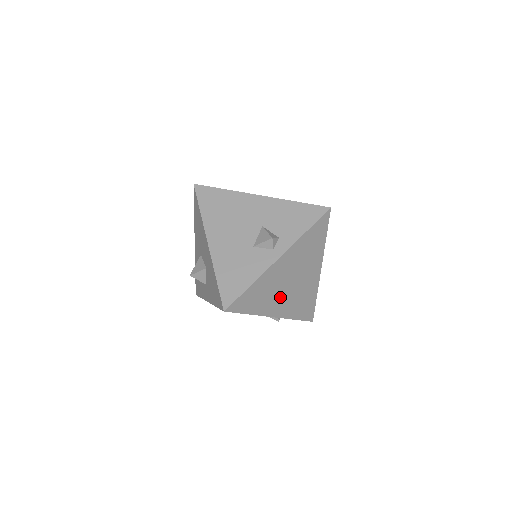
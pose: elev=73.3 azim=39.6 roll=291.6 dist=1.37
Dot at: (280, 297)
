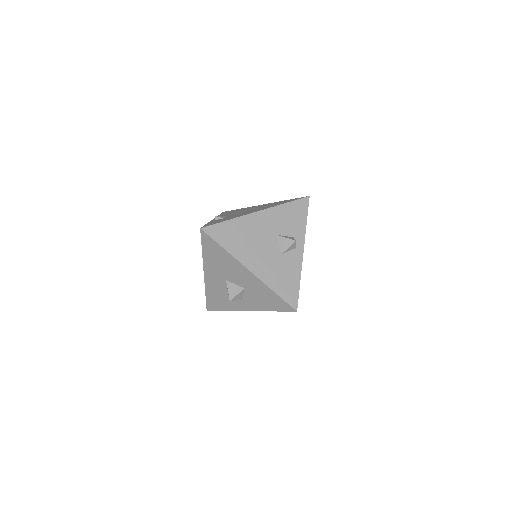
Dot at: occluded
